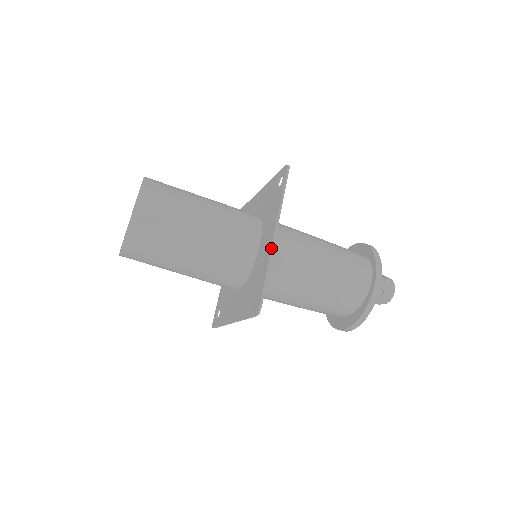
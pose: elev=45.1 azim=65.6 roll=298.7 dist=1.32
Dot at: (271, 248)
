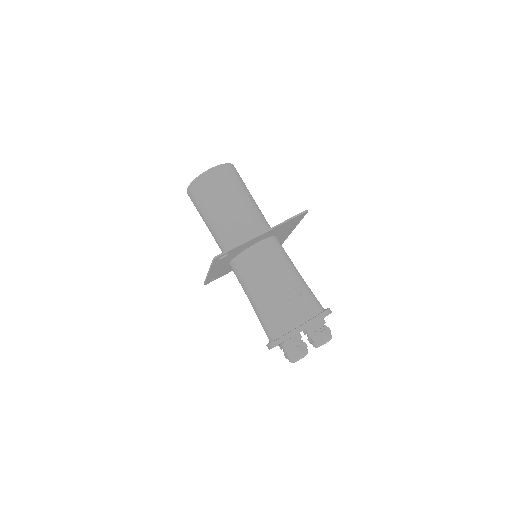
Dot at: (296, 225)
